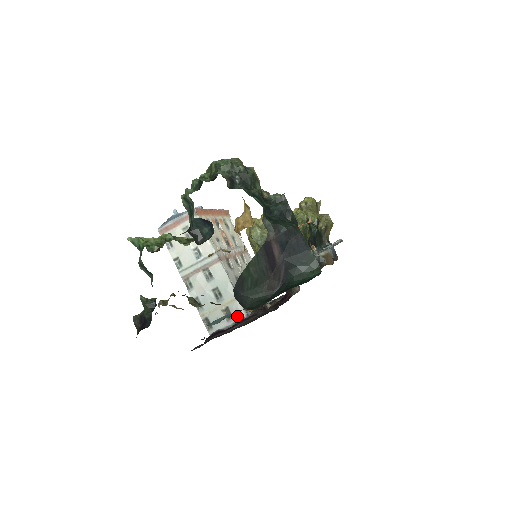
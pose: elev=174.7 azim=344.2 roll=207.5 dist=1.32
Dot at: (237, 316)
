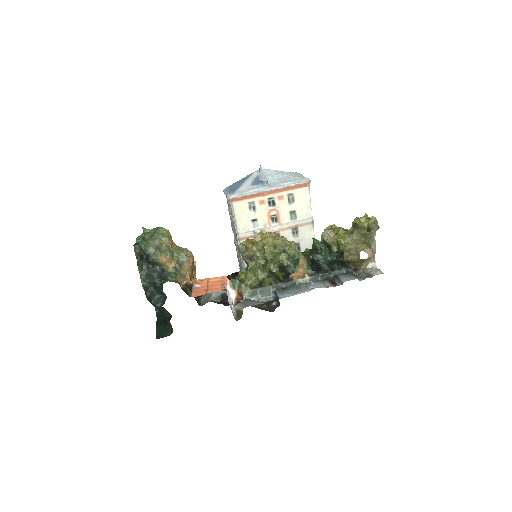
Dot at: occluded
